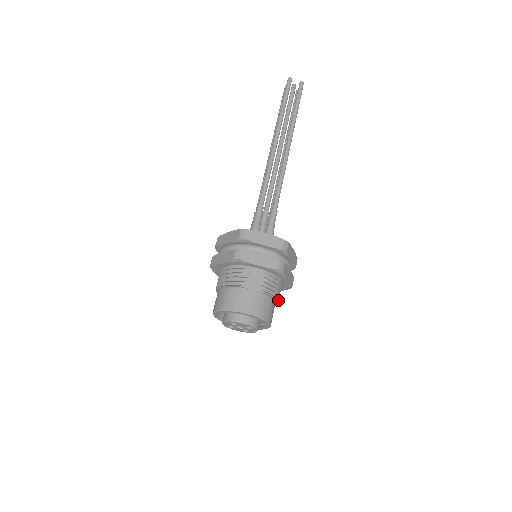
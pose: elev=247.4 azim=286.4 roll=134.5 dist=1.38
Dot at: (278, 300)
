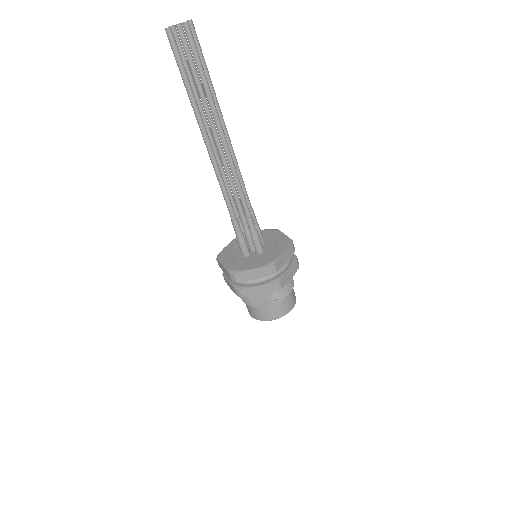
Dot at: (292, 282)
